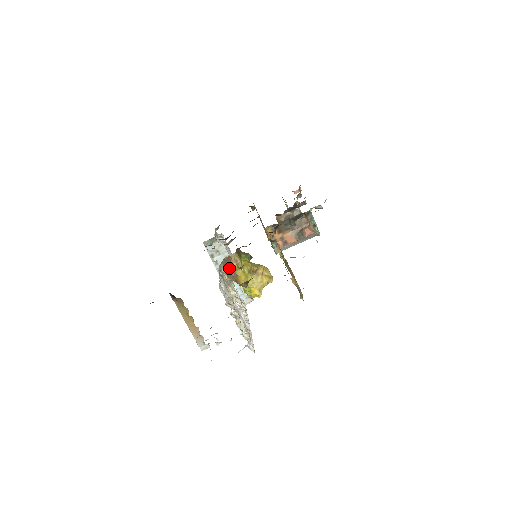
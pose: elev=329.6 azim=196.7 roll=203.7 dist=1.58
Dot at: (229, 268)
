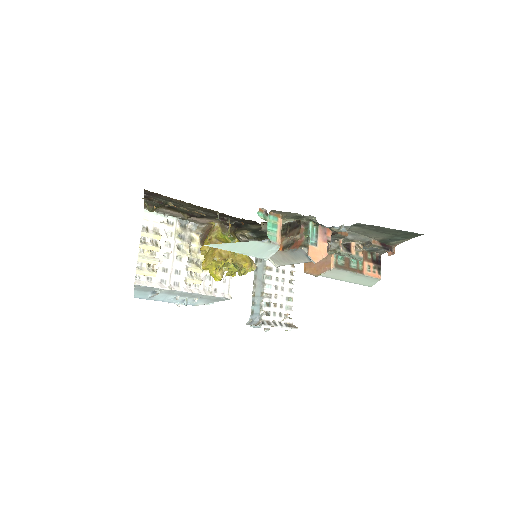
Dot at: (205, 234)
